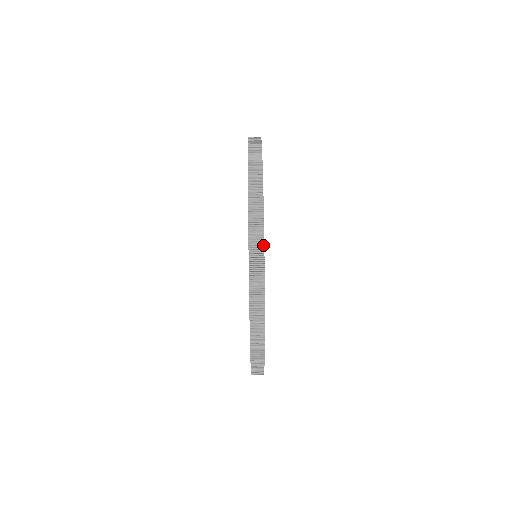
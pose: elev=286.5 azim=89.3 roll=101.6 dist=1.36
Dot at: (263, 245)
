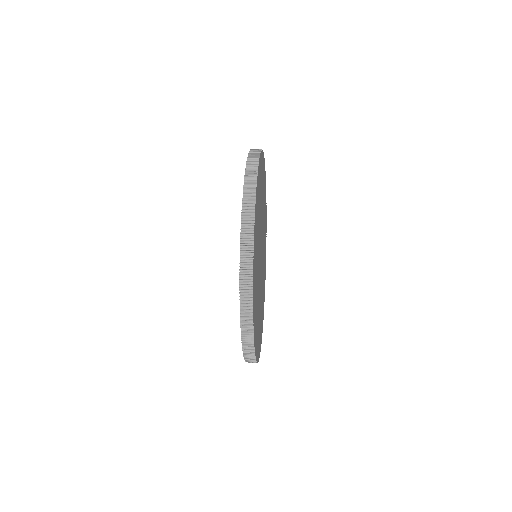
Dot at: (255, 186)
